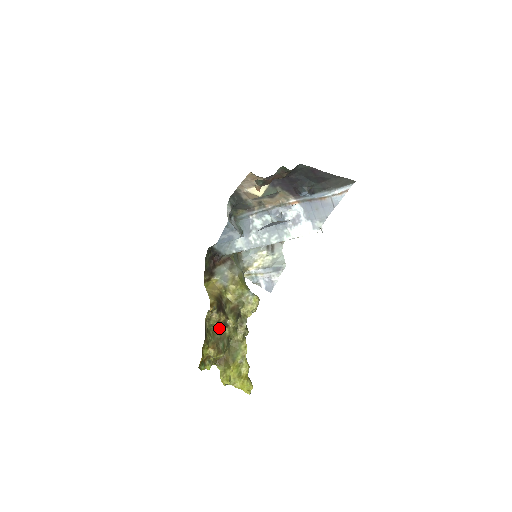
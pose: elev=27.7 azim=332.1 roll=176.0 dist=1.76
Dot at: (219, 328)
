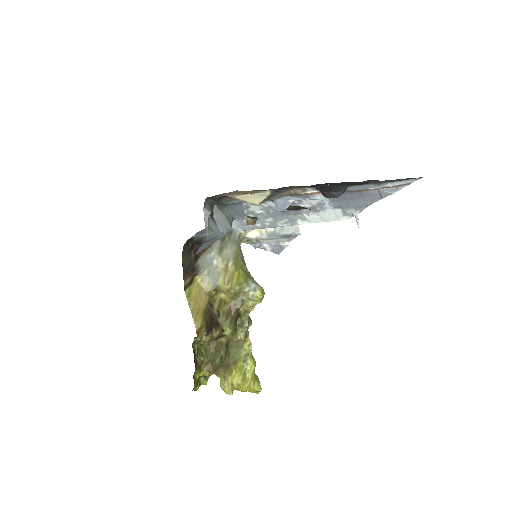
Dot at: (213, 340)
